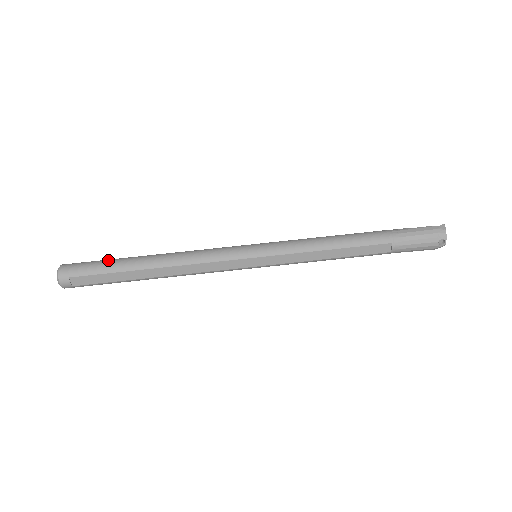
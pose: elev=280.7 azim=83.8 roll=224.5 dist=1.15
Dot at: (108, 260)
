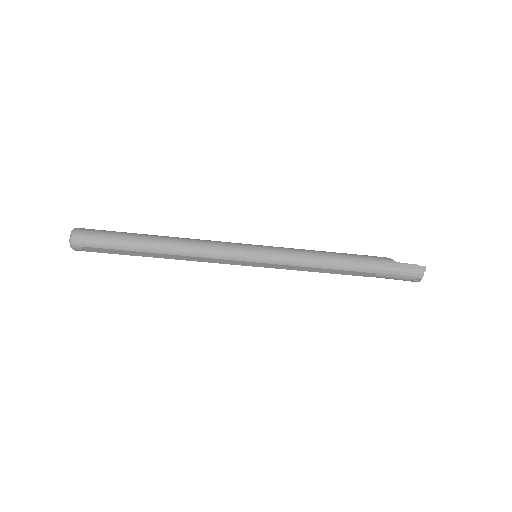
Dot at: (119, 236)
